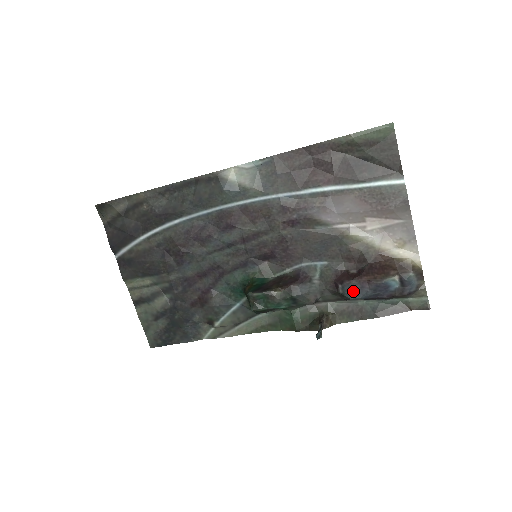
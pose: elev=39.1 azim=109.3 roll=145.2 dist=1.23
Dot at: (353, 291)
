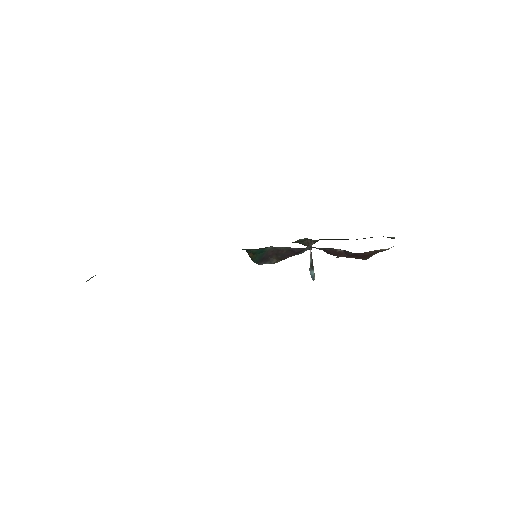
Dot at: occluded
